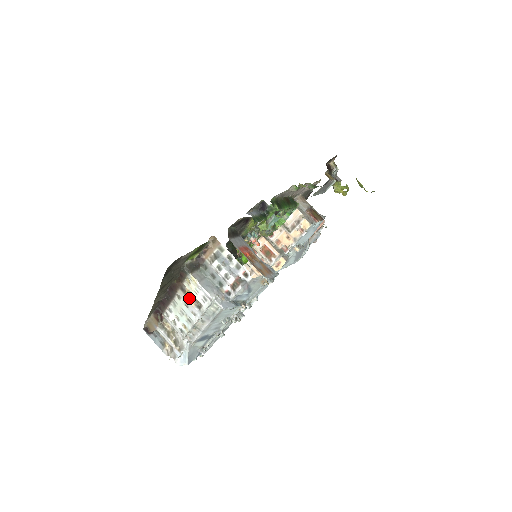
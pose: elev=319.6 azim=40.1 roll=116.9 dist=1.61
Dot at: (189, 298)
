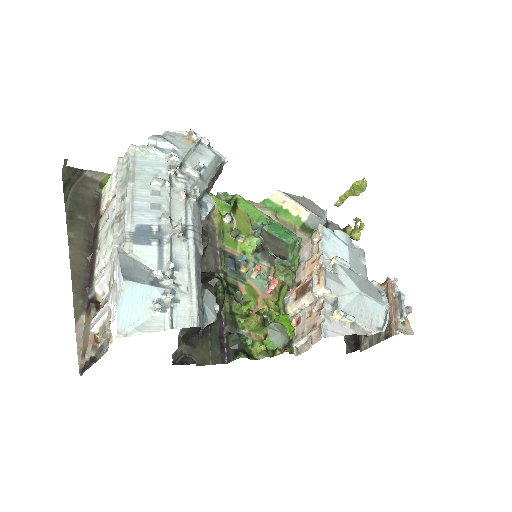
Dot at: (107, 207)
